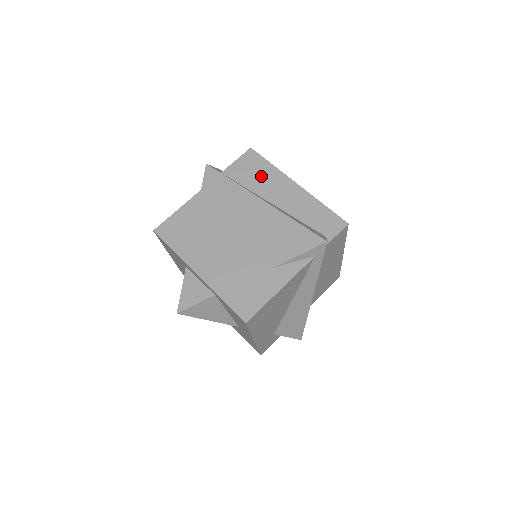
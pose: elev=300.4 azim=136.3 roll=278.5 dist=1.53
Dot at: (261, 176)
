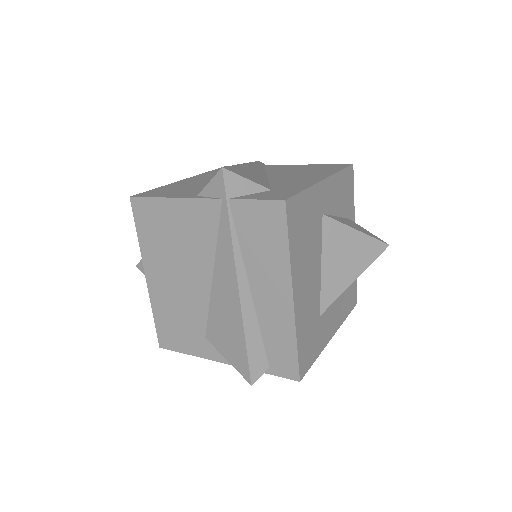
Dot at: (265, 250)
